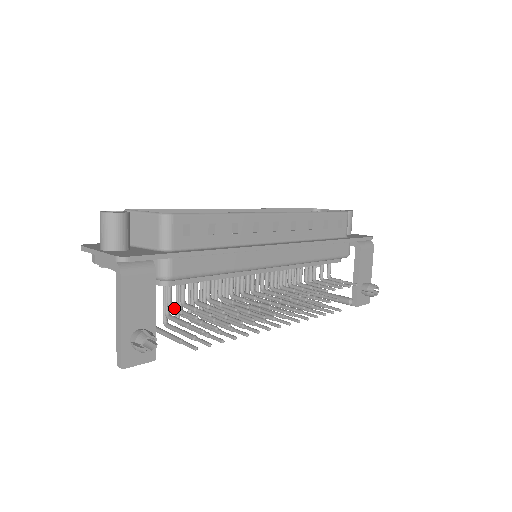
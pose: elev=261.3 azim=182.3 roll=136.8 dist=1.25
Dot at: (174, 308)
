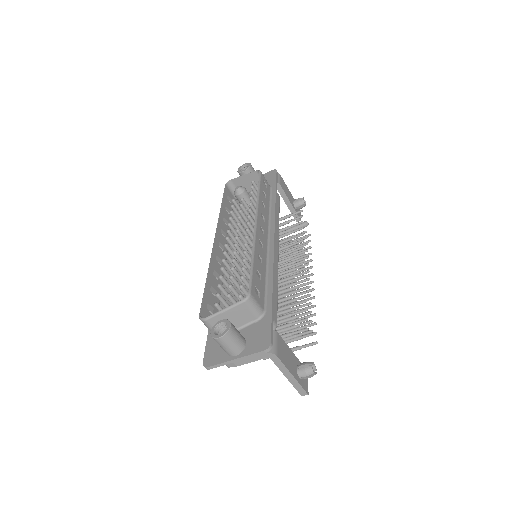
Dot at: (282, 337)
